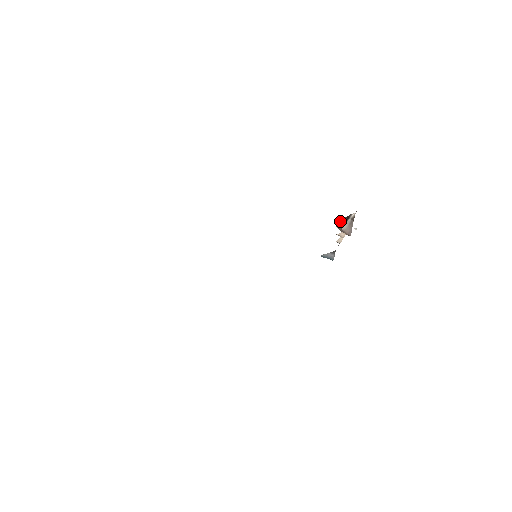
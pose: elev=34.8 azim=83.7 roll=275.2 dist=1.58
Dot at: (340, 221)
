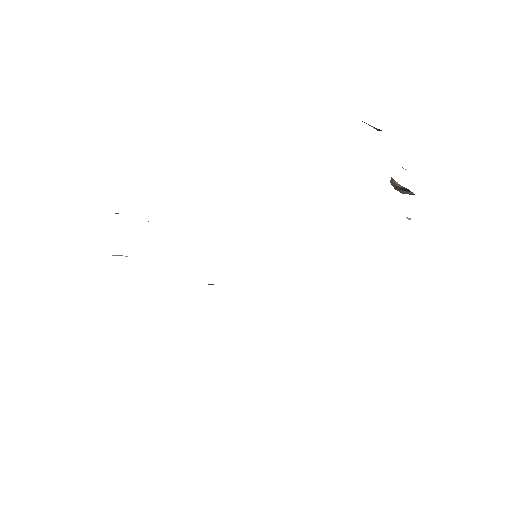
Dot at: (399, 185)
